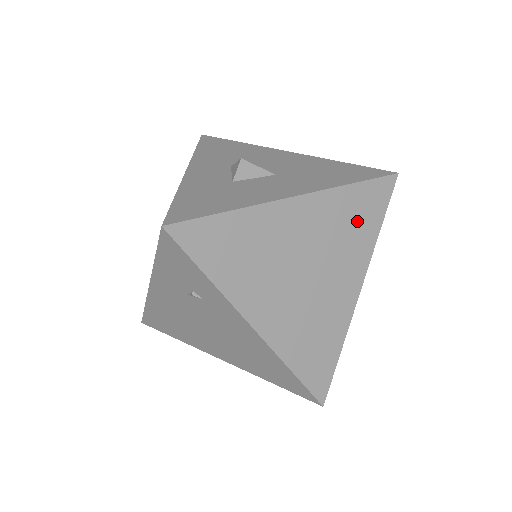
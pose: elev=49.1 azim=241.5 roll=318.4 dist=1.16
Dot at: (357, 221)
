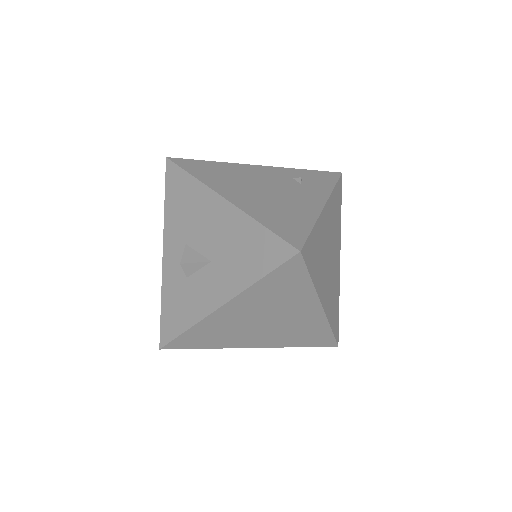
Dot at: (284, 290)
